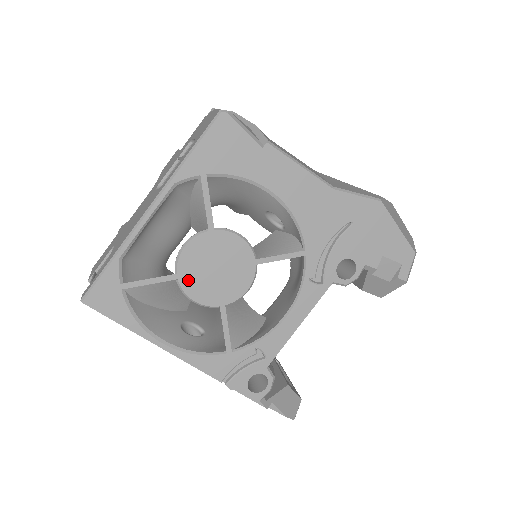
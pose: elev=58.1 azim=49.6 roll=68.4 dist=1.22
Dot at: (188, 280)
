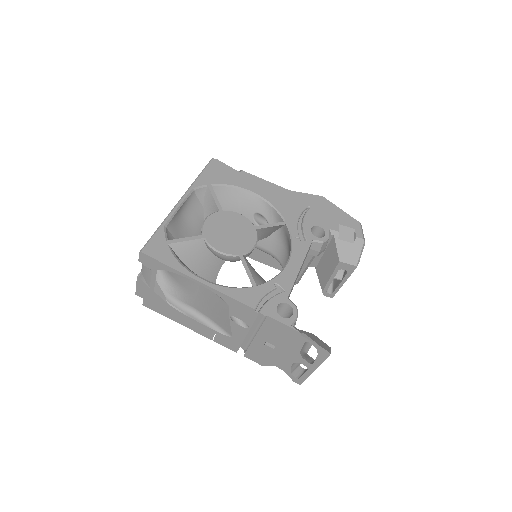
Dot at: (212, 238)
